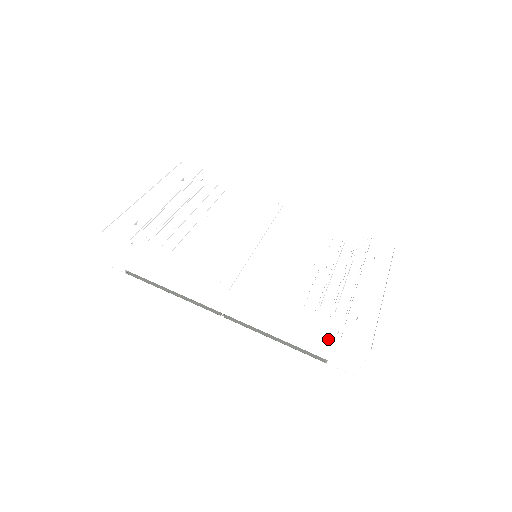
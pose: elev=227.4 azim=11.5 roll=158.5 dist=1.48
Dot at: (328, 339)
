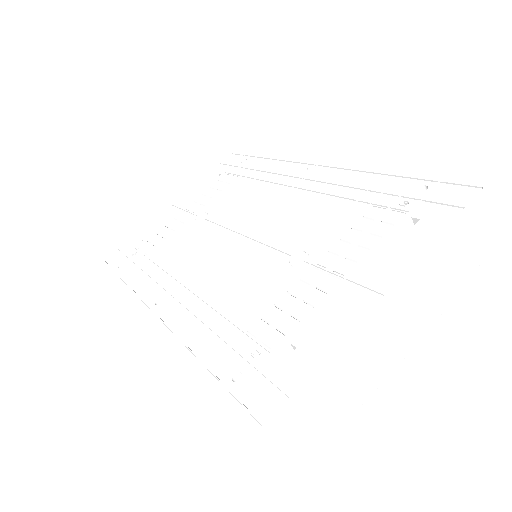
Dot at: occluded
